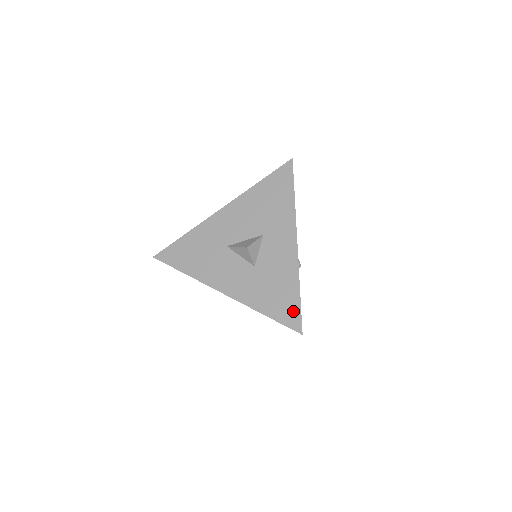
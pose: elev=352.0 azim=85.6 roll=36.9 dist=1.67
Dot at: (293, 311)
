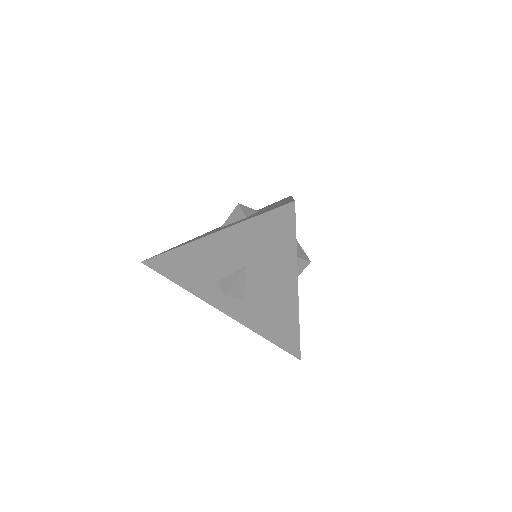
Dot at: (285, 203)
